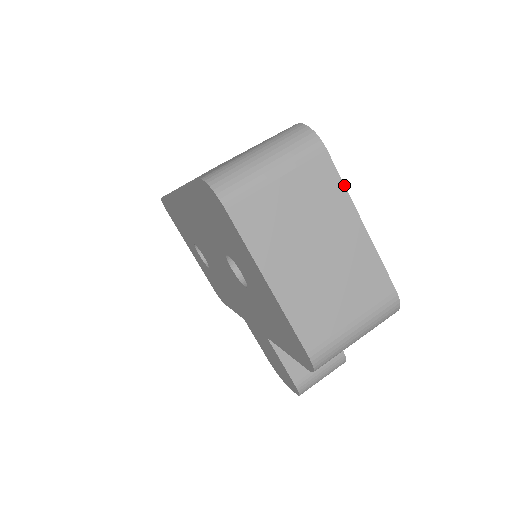
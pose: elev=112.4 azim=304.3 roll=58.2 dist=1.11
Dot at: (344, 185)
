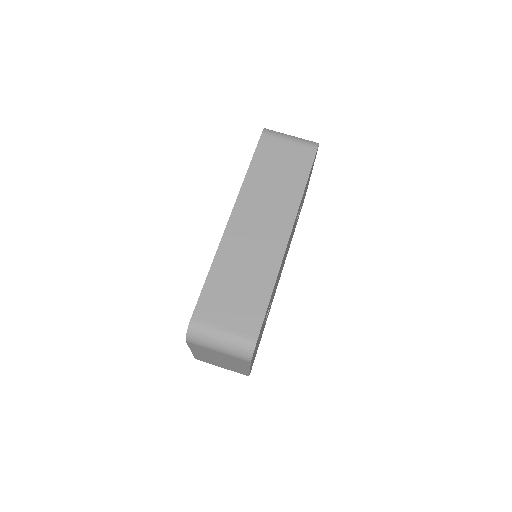
Dot at: (250, 366)
